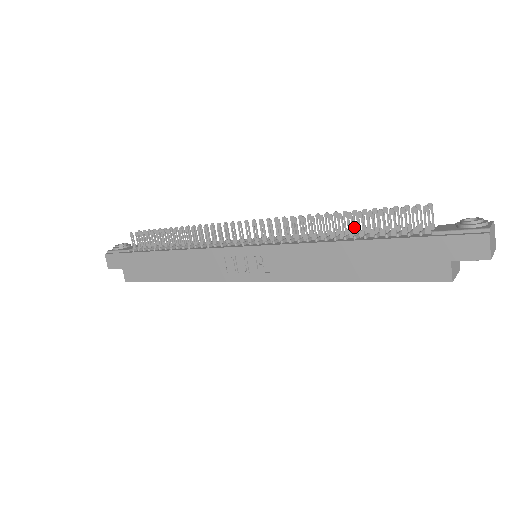
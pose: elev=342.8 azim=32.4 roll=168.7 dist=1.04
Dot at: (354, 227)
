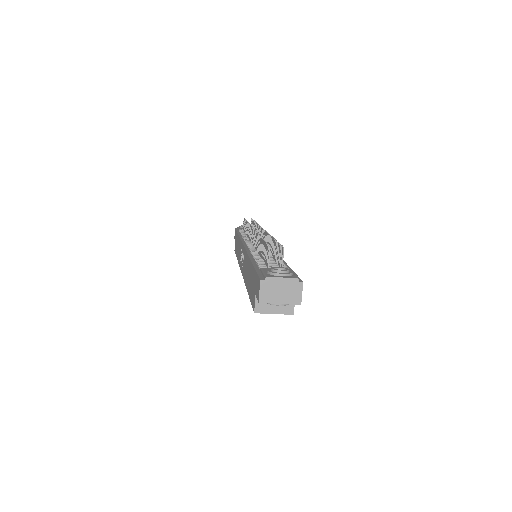
Dot at: (272, 252)
